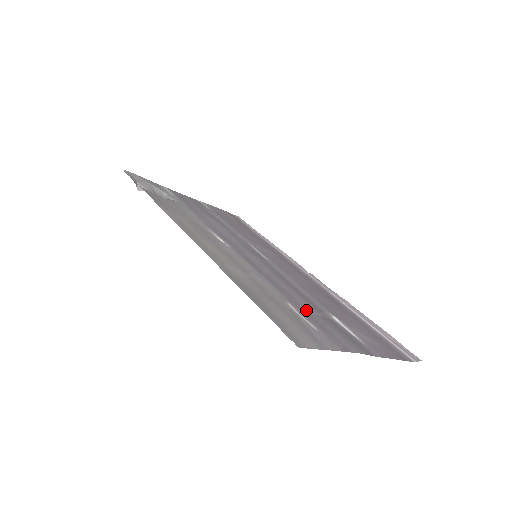
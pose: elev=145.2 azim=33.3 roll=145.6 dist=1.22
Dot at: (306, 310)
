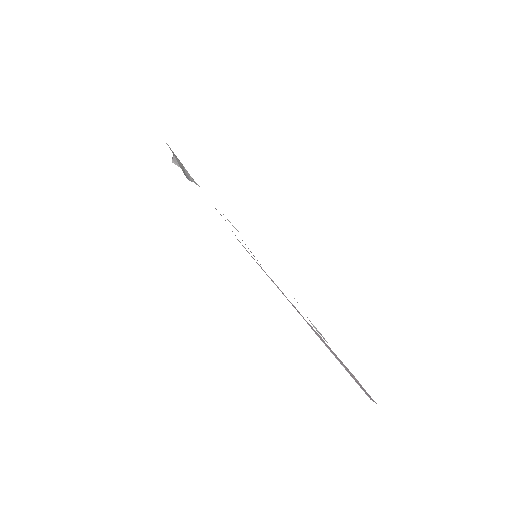
Dot at: occluded
